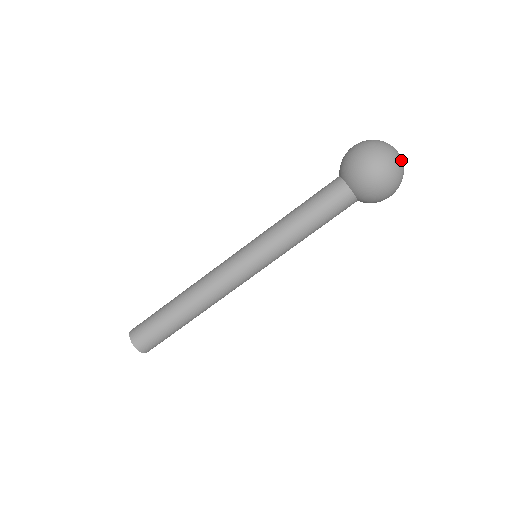
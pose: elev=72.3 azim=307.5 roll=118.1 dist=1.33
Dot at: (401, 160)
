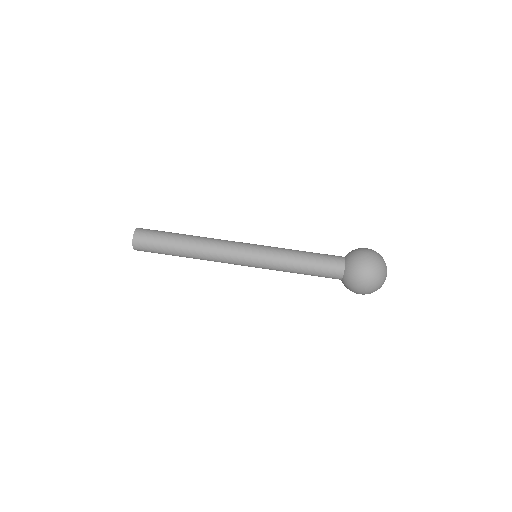
Dot at: occluded
